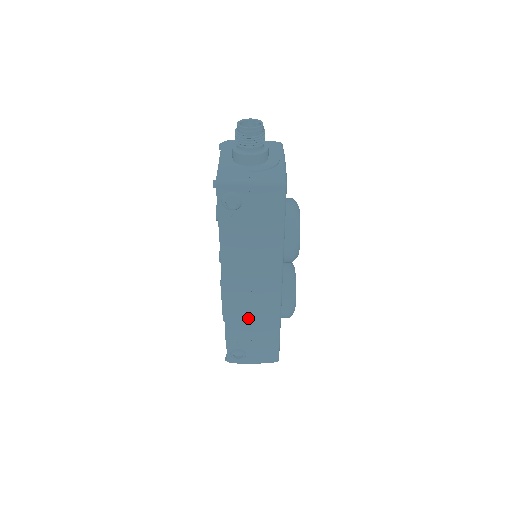
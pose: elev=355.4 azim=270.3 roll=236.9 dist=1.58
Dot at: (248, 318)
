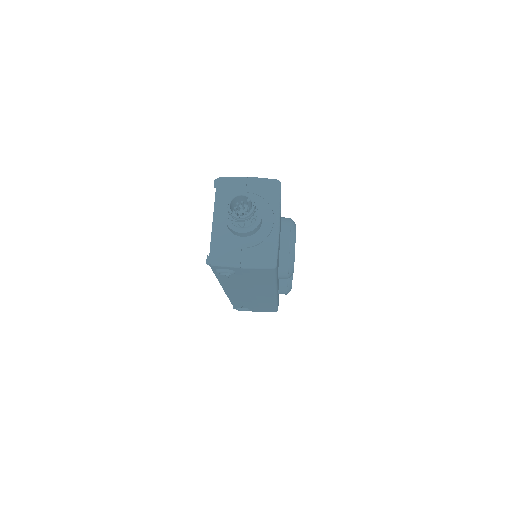
Dot at: (249, 301)
